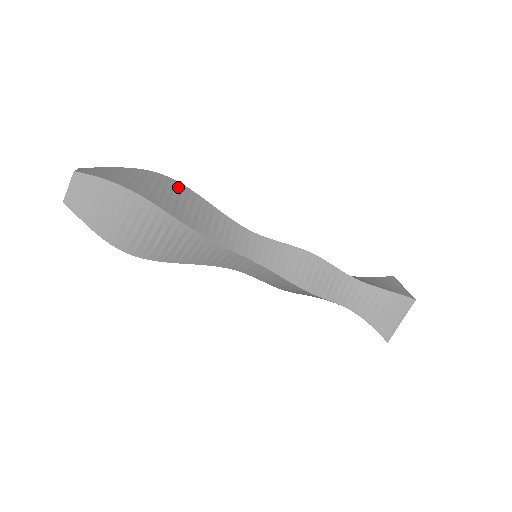
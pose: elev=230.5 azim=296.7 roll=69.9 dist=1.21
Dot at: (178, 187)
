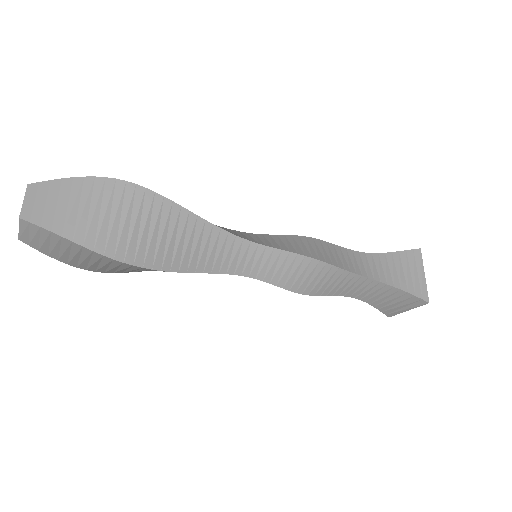
Dot at: (157, 206)
